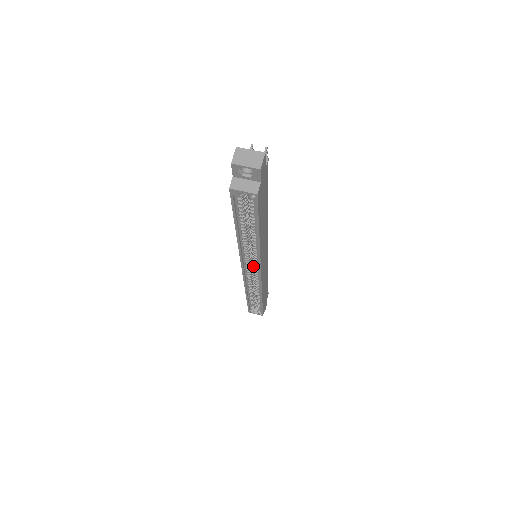
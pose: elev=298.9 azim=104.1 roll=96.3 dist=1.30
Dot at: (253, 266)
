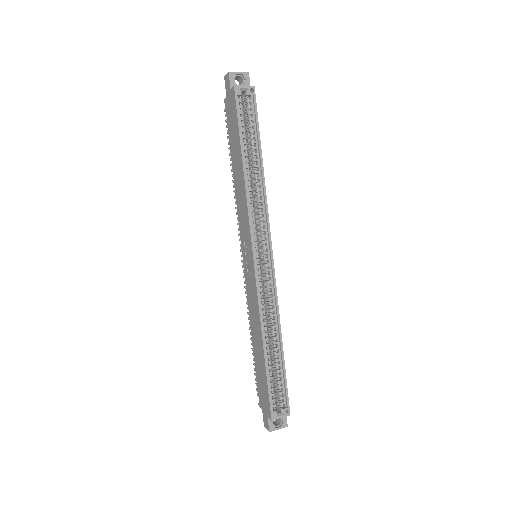
Dot at: (259, 262)
